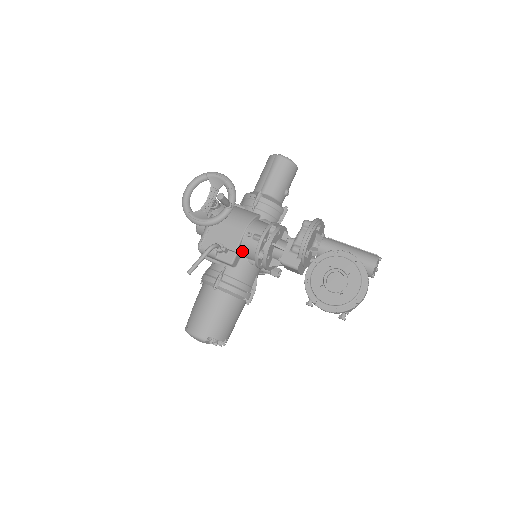
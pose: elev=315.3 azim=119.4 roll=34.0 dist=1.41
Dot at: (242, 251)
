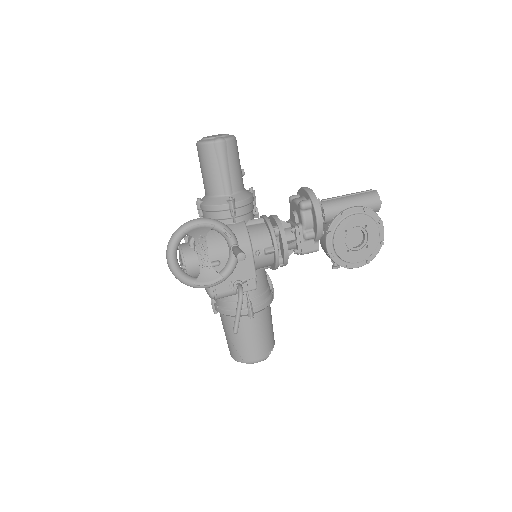
Dot at: occluded
